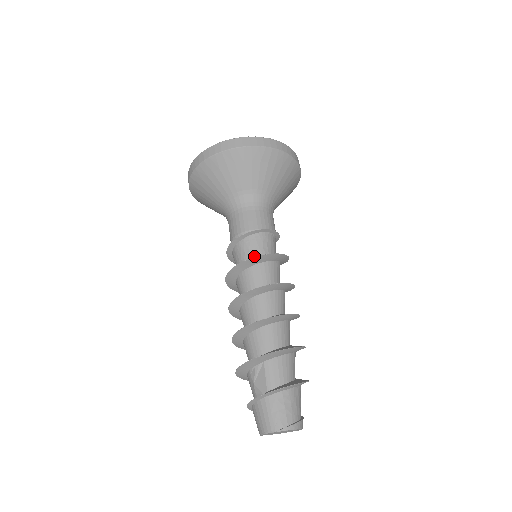
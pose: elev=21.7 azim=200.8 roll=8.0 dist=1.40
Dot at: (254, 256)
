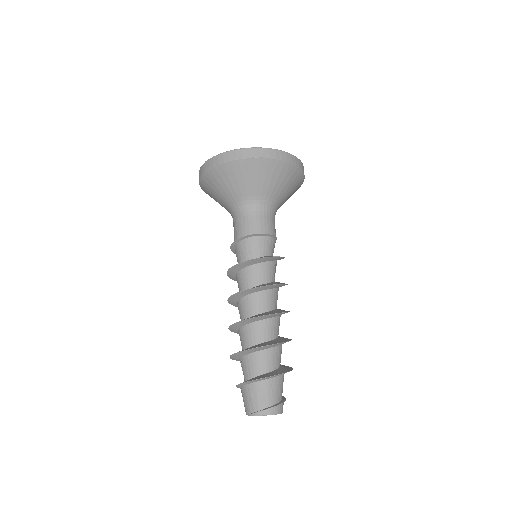
Dot at: occluded
